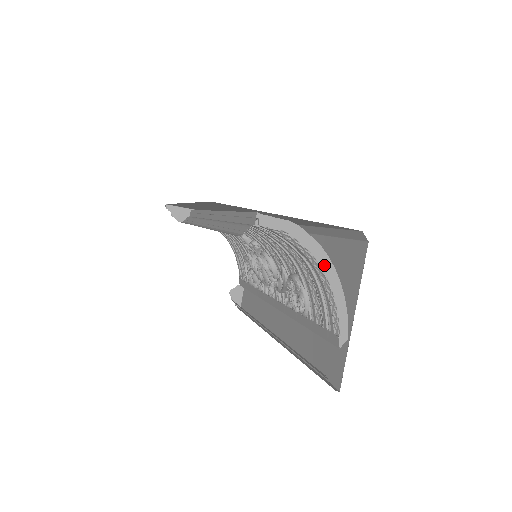
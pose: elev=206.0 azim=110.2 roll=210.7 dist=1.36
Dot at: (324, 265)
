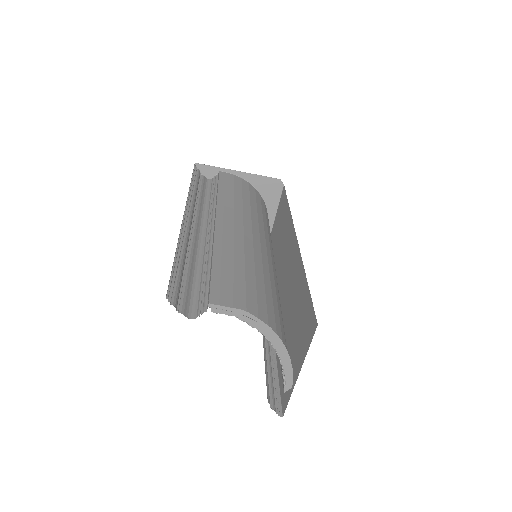
Dot at: (272, 340)
